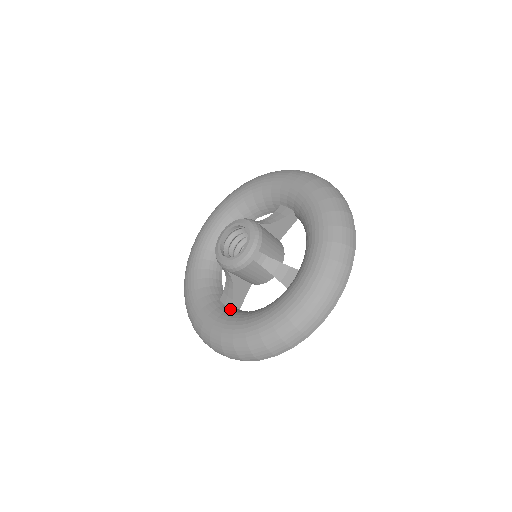
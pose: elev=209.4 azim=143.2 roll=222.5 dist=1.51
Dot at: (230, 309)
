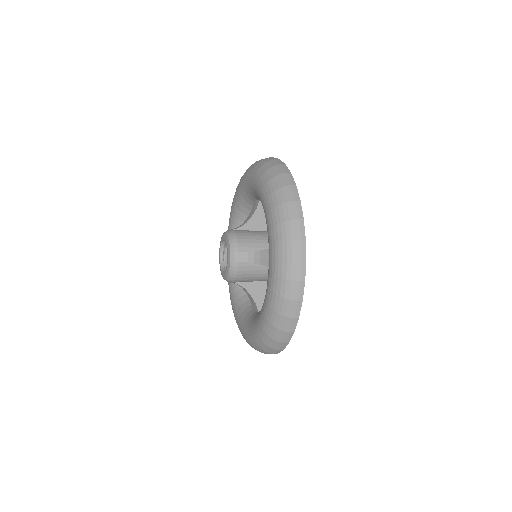
Dot at: (258, 312)
